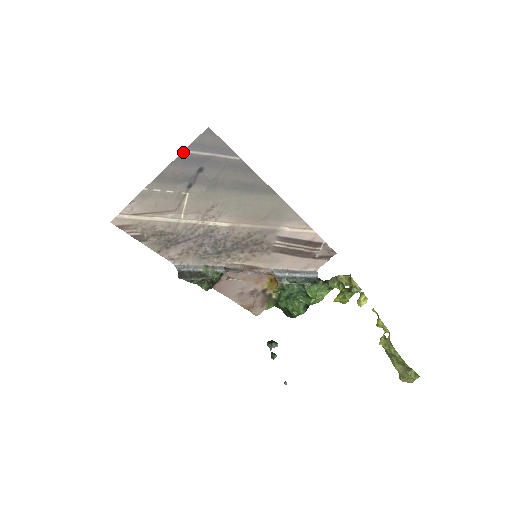
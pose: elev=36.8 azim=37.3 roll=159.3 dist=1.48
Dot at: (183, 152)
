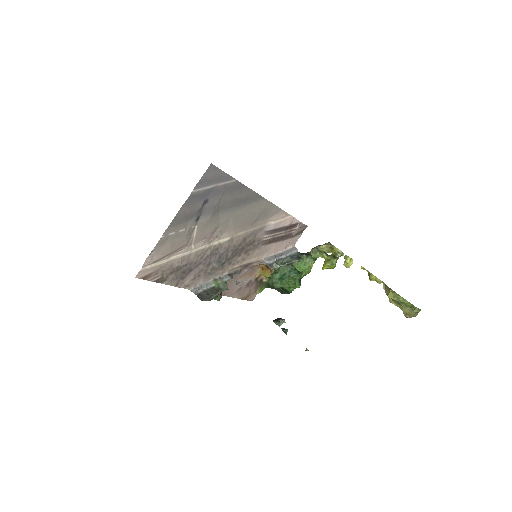
Dot at: (191, 193)
